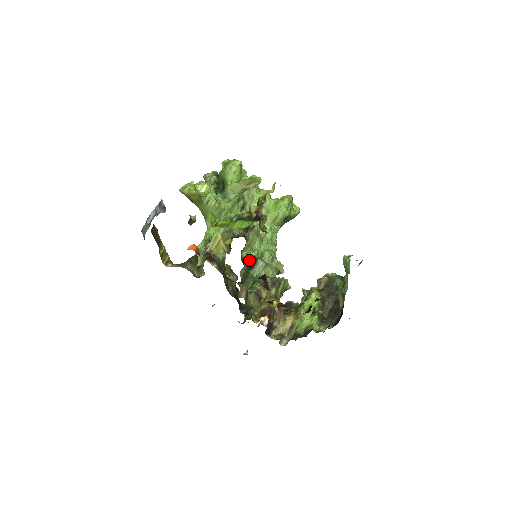
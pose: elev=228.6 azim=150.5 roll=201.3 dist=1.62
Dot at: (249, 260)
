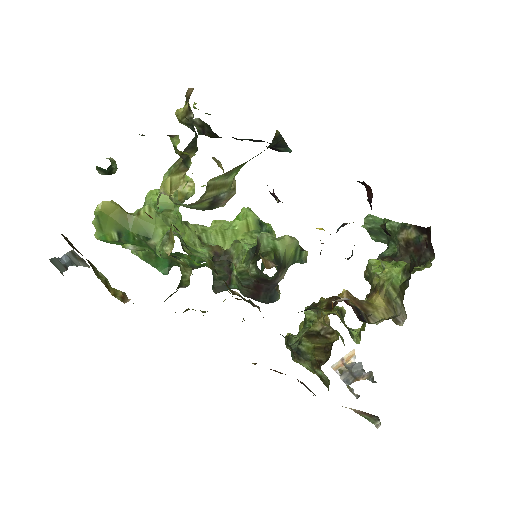
Dot at: (249, 255)
